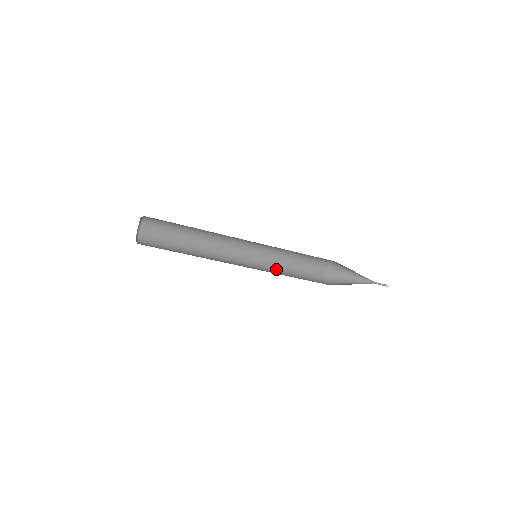
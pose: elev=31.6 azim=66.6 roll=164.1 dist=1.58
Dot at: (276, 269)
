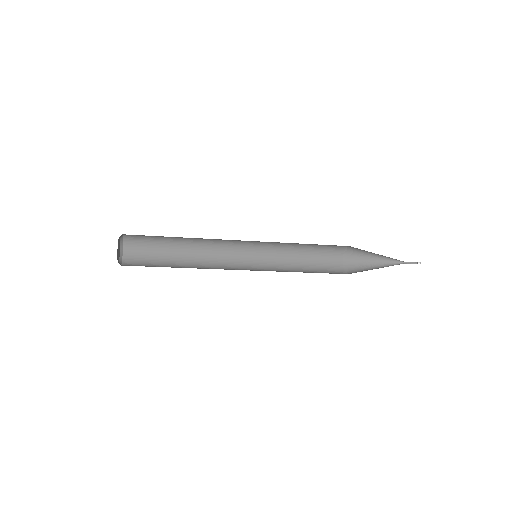
Dot at: (284, 267)
